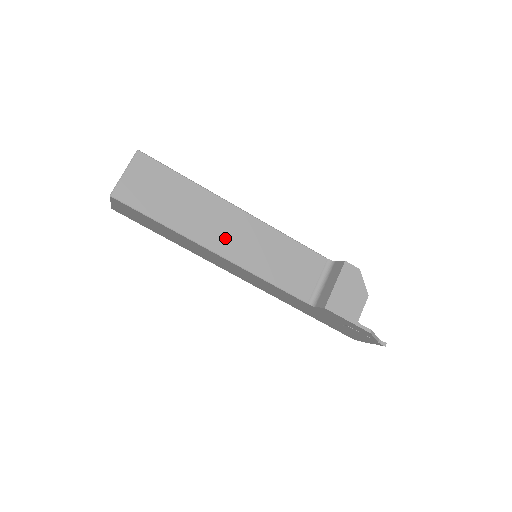
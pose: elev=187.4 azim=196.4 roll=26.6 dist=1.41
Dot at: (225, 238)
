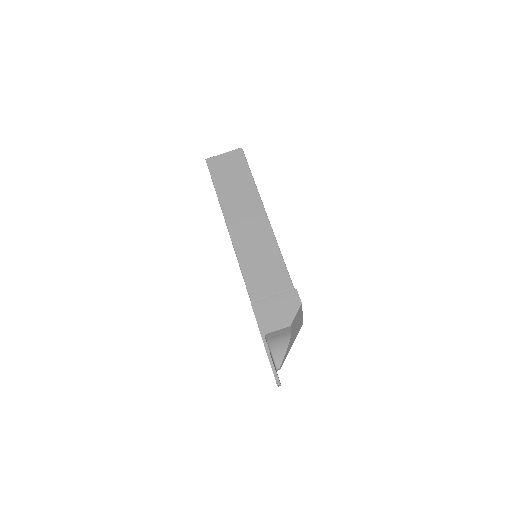
Dot at: (241, 222)
